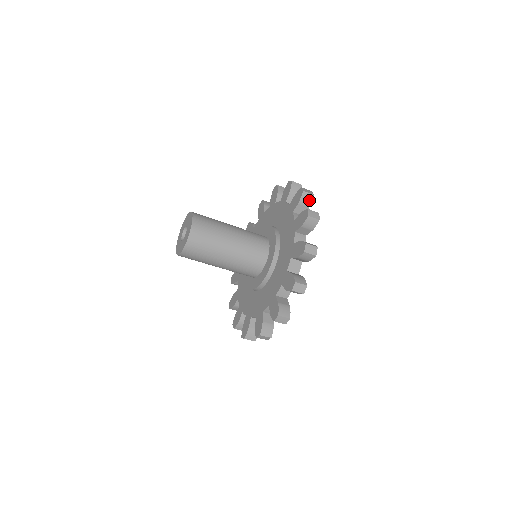
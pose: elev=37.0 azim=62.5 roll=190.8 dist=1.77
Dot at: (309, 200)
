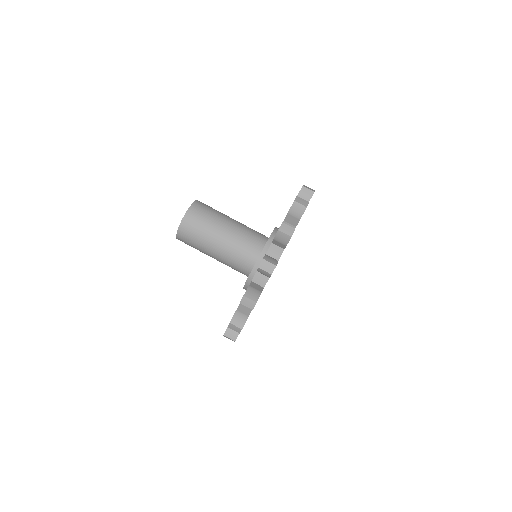
Dot at: (308, 196)
